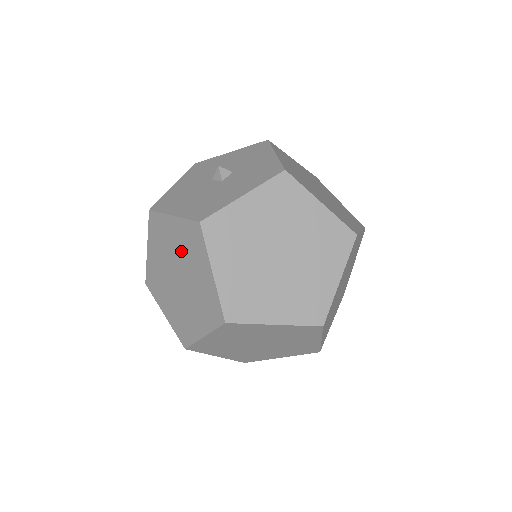
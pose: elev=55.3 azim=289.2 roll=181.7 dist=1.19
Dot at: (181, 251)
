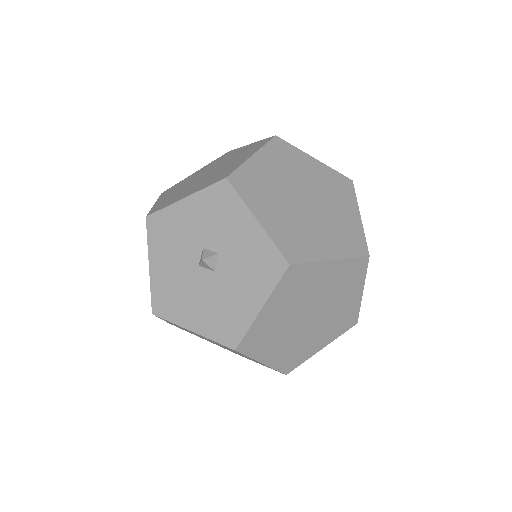
Dot at: occluded
